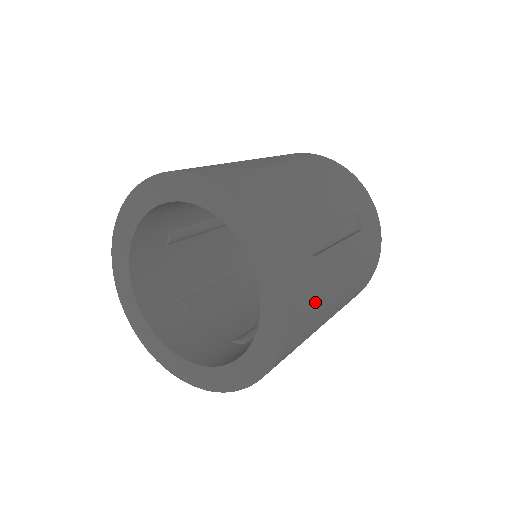
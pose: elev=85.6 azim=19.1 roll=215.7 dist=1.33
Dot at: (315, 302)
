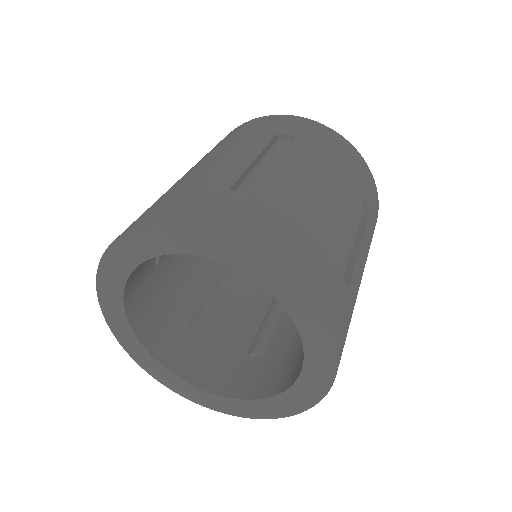
Dot at: occluded
